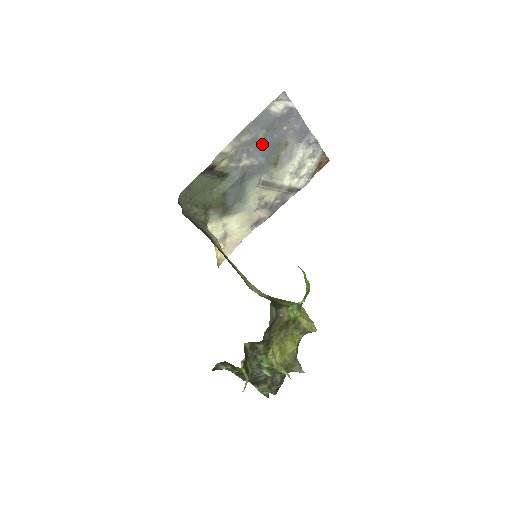
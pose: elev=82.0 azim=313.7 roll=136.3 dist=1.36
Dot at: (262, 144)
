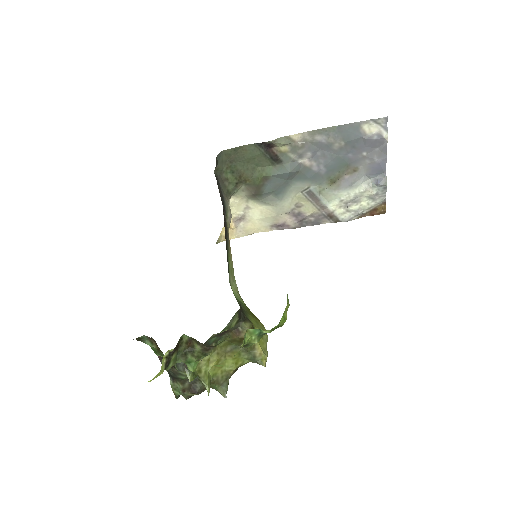
Dot at: (333, 154)
